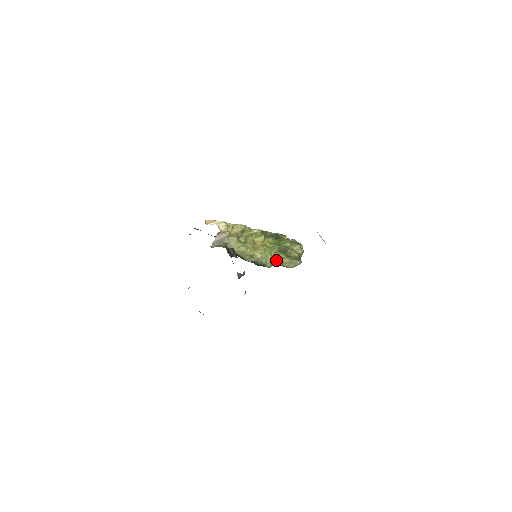
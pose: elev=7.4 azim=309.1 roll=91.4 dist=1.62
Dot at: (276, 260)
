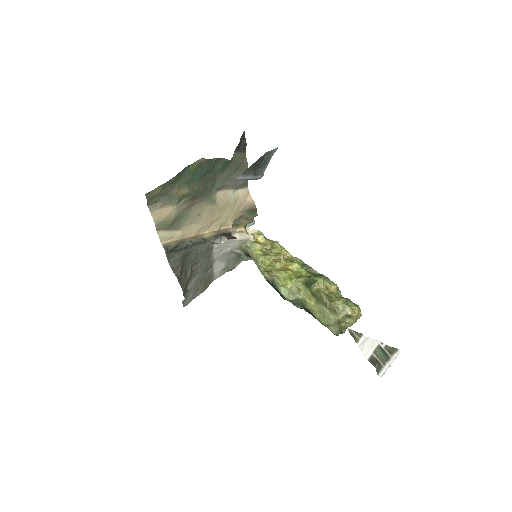
Dot at: (302, 298)
